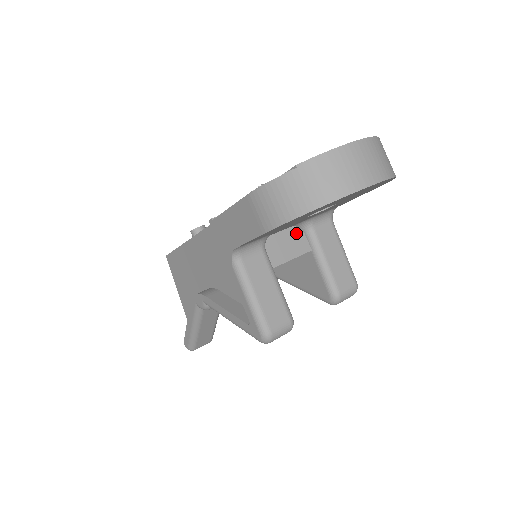
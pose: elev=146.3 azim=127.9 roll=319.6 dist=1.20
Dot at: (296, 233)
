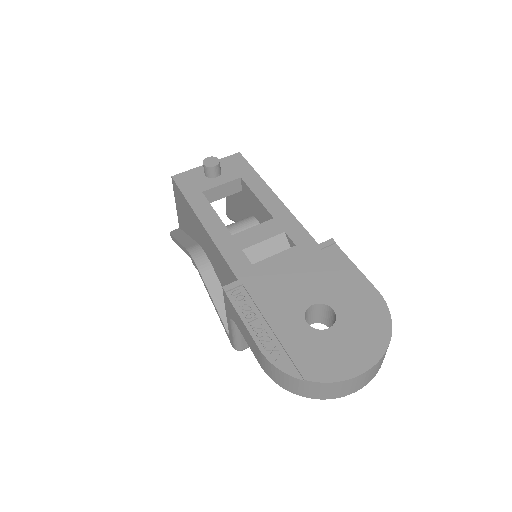
Dot at: occluded
